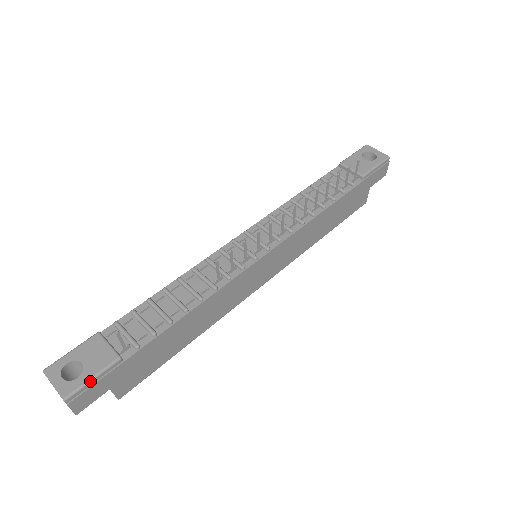
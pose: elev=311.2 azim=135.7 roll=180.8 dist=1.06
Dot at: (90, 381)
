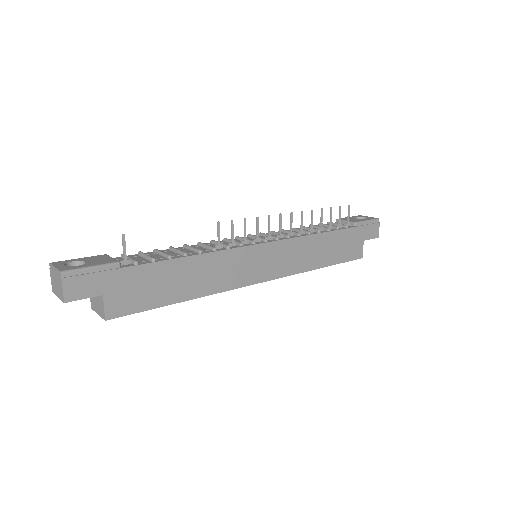
Dot at: (88, 268)
